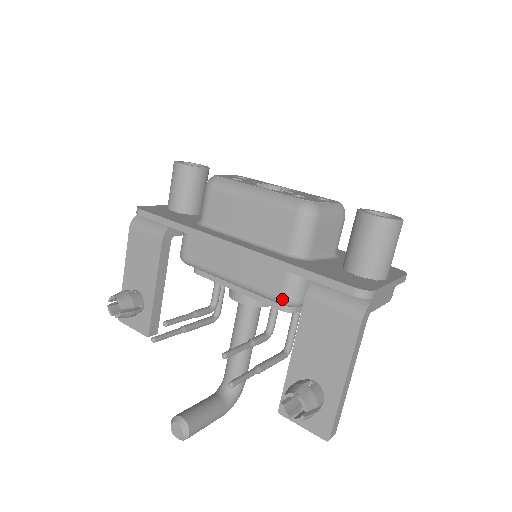
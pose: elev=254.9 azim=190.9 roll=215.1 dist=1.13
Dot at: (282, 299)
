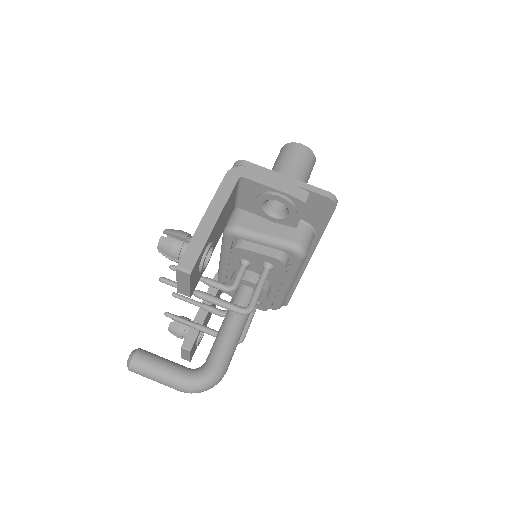
Dot at: occluded
